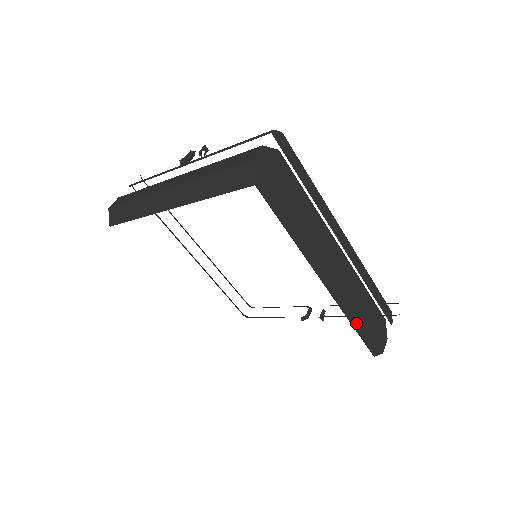
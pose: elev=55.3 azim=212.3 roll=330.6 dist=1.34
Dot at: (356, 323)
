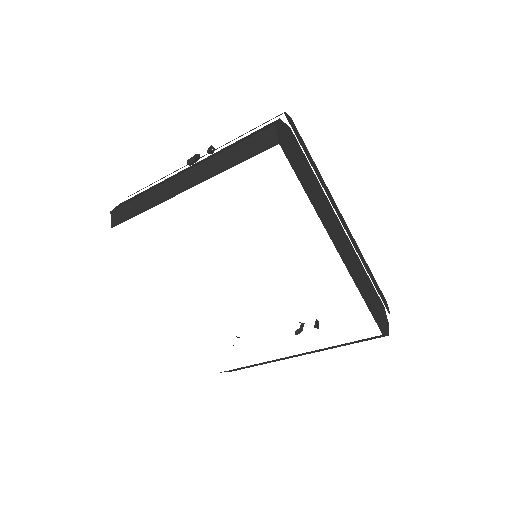
Dot at: (364, 297)
